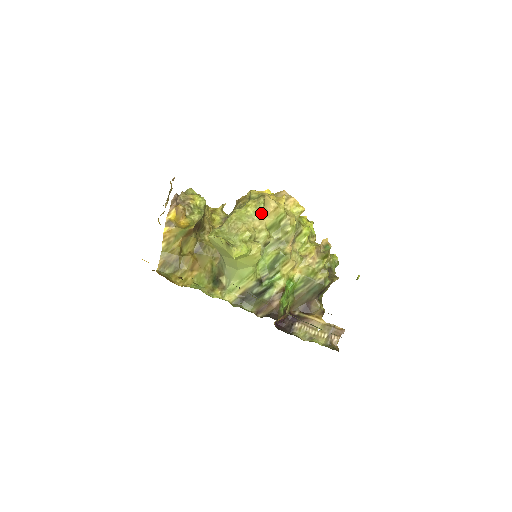
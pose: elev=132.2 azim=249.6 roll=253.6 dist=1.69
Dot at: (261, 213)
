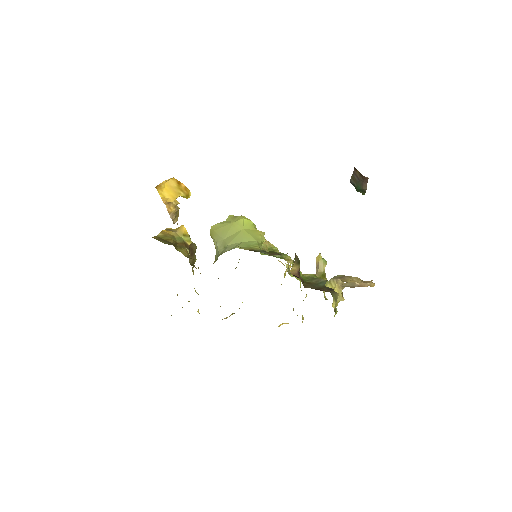
Dot at: occluded
